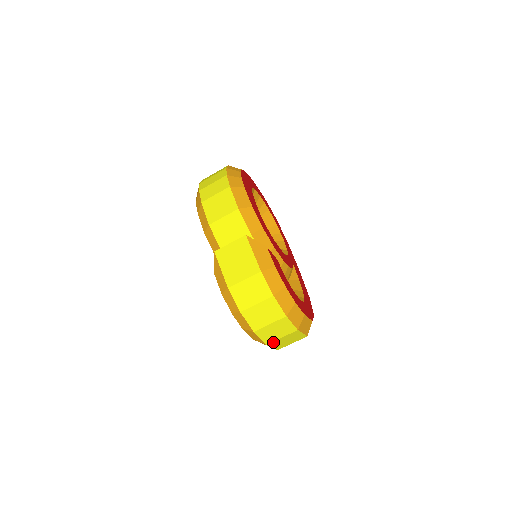
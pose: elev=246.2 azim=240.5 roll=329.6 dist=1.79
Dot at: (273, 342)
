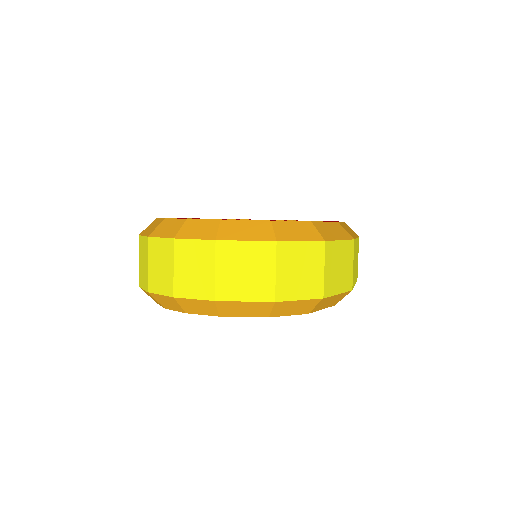
Dot at: (220, 289)
